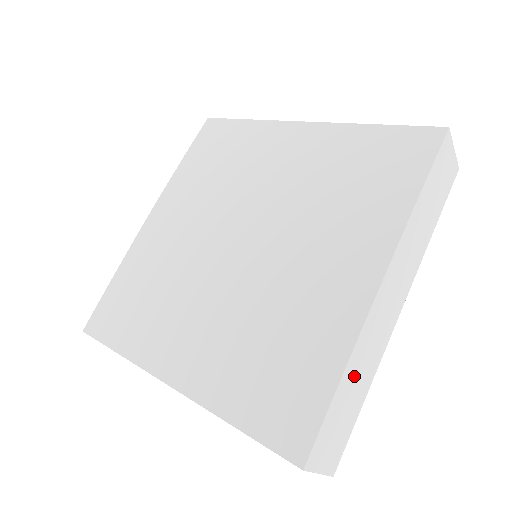
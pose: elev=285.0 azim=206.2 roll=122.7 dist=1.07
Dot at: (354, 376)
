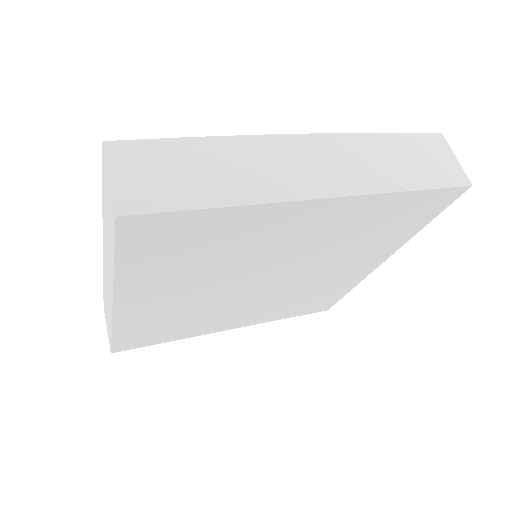
Dot at: (217, 160)
